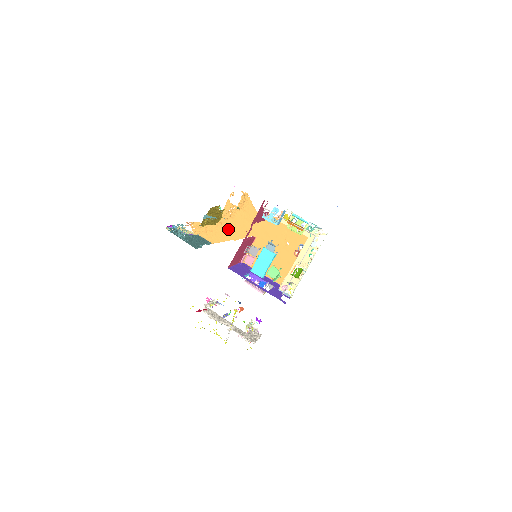
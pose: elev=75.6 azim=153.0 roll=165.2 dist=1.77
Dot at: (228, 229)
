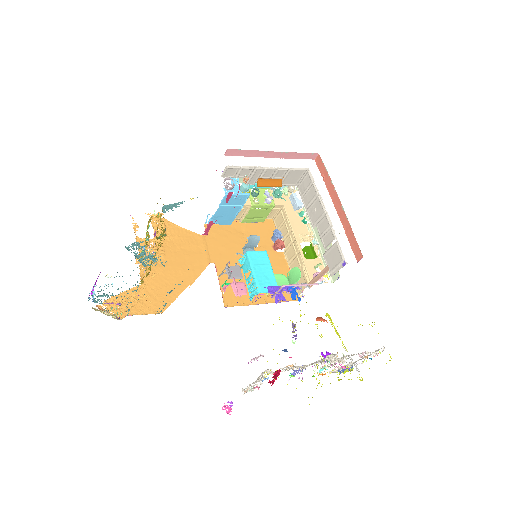
Dot at: (168, 276)
